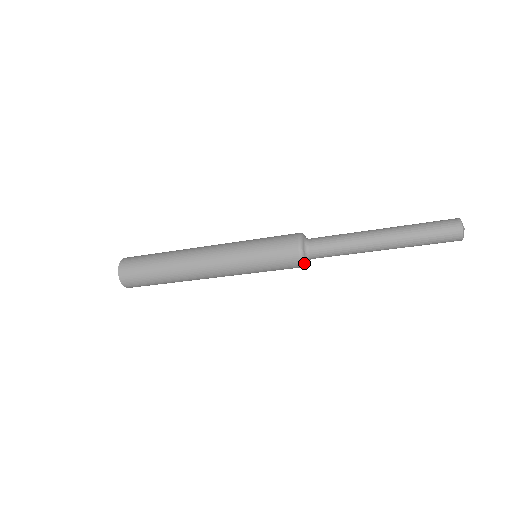
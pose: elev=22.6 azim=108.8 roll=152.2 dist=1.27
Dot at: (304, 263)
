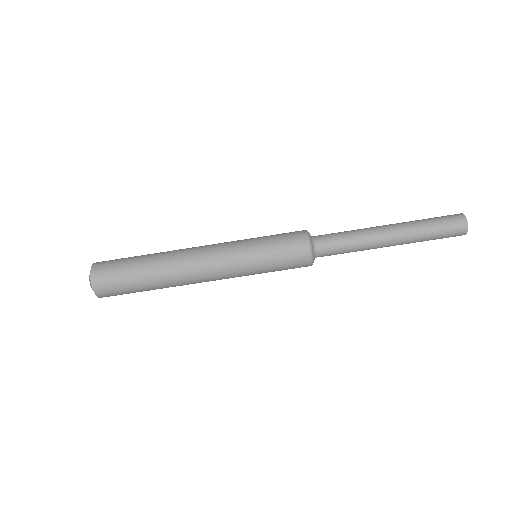
Dot at: (311, 255)
